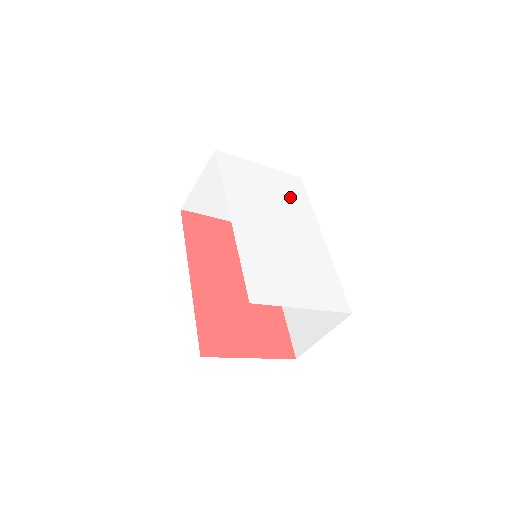
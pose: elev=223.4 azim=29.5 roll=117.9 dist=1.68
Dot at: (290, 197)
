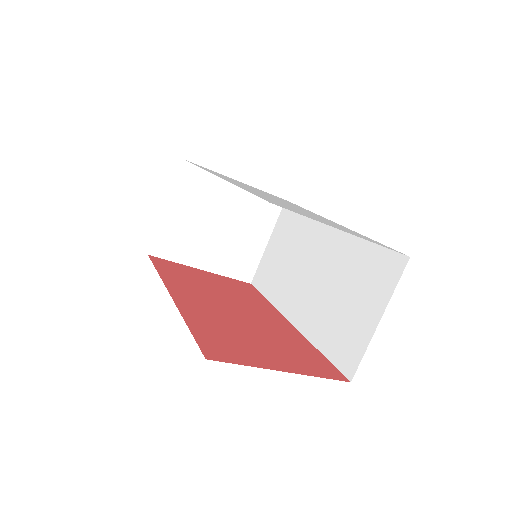
Dot at: occluded
